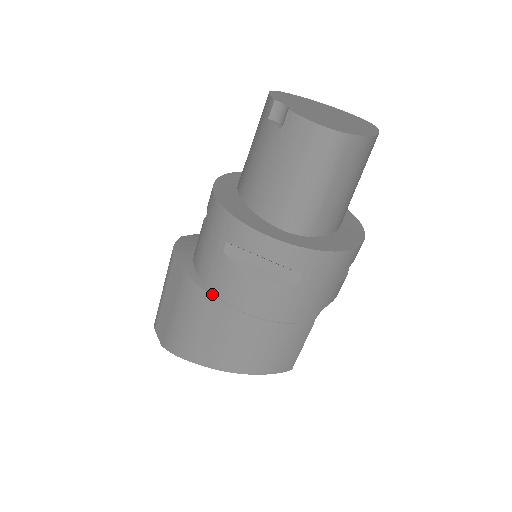
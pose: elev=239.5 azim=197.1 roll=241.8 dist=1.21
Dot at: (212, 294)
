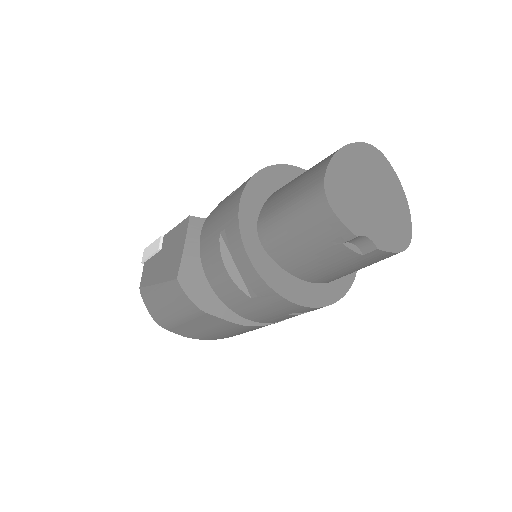
Dot at: (266, 325)
